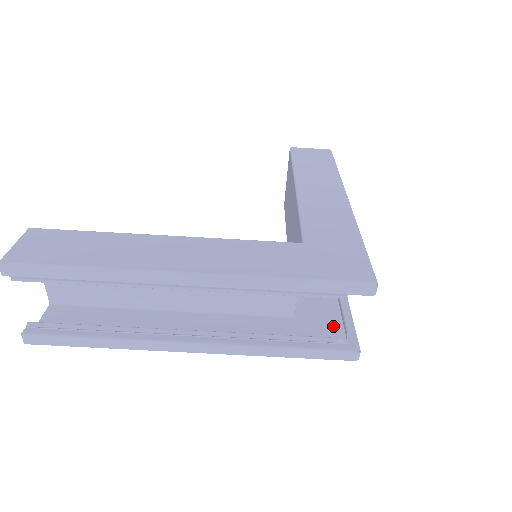
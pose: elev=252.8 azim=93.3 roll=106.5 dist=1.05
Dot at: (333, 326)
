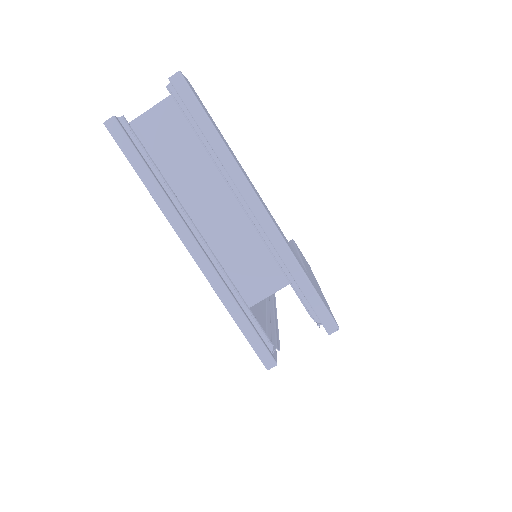
Dot at: occluded
